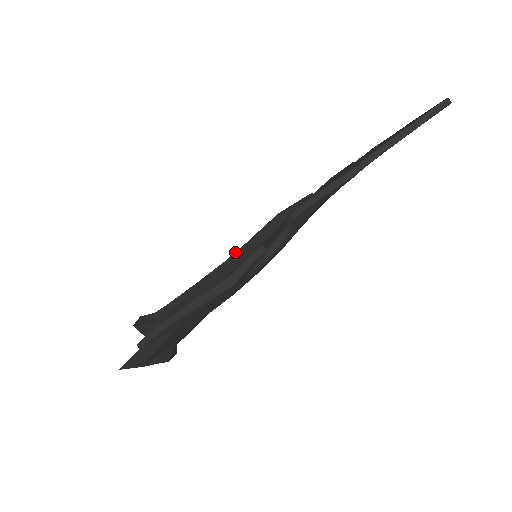
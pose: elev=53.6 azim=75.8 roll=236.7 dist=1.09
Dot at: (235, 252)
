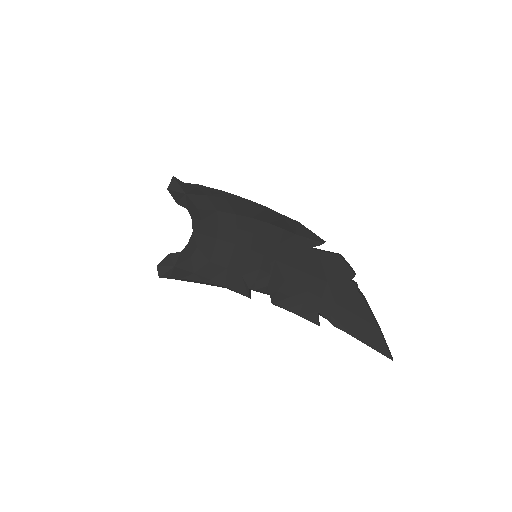
Dot at: (254, 205)
